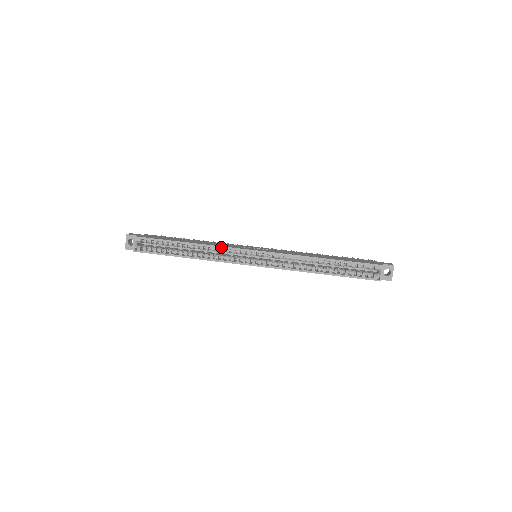
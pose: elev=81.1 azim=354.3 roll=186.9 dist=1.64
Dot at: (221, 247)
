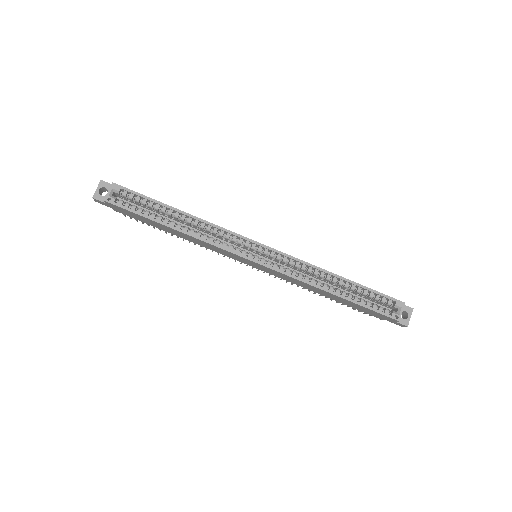
Dot at: (221, 228)
